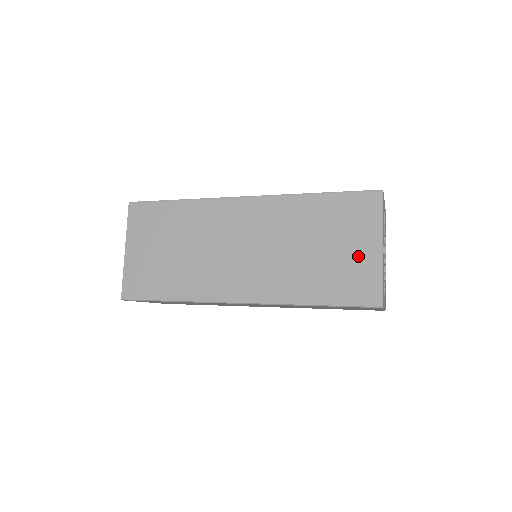
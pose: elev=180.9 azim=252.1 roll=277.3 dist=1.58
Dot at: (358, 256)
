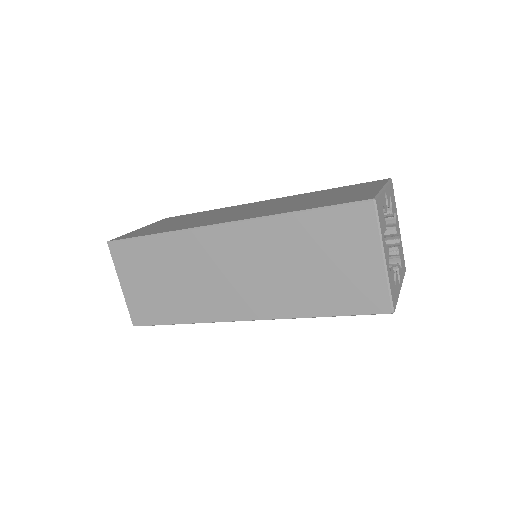
Dot at: (357, 192)
